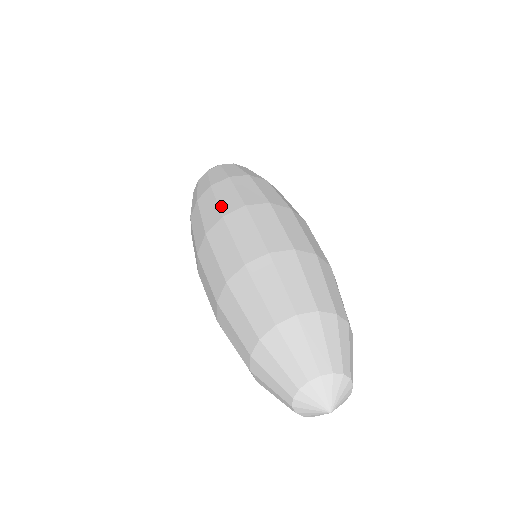
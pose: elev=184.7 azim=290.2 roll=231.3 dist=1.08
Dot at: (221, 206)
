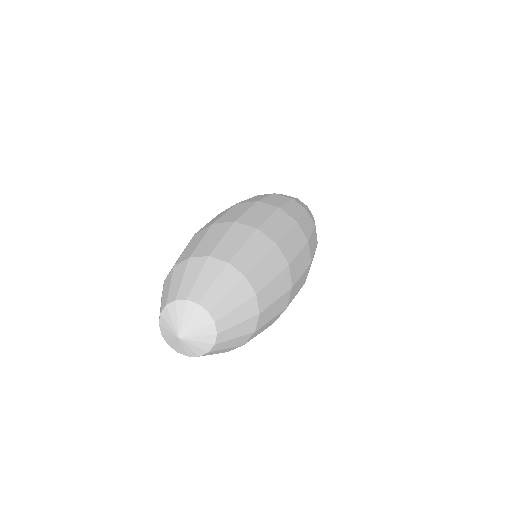
Dot at: occluded
